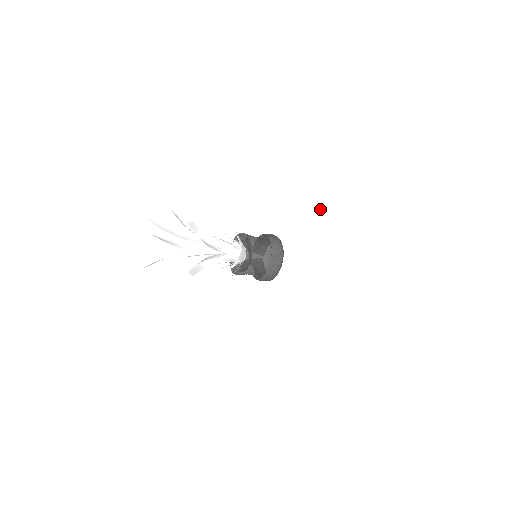
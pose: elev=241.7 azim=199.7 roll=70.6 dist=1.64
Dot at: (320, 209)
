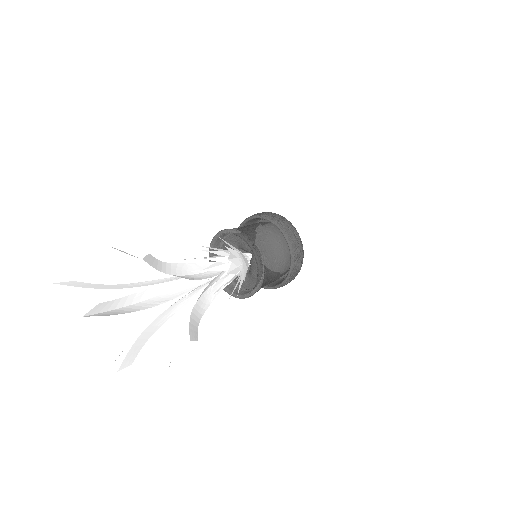
Dot at: (398, 288)
